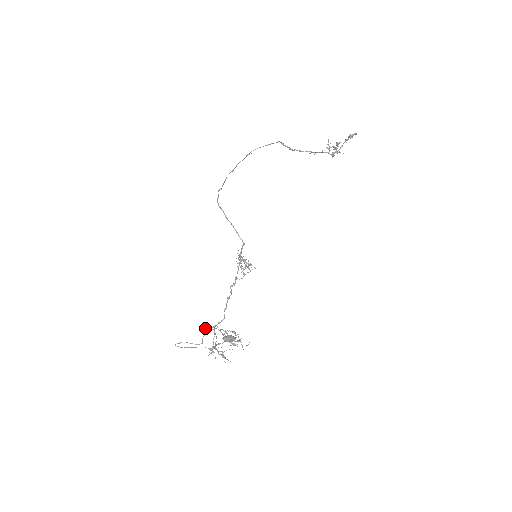
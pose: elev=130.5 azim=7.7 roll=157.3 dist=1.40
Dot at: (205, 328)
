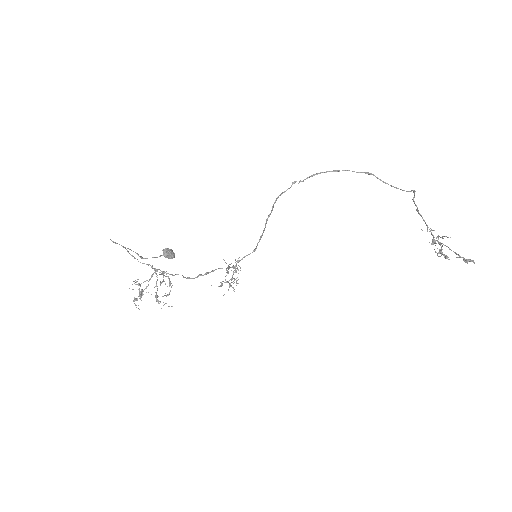
Dot at: occluded
